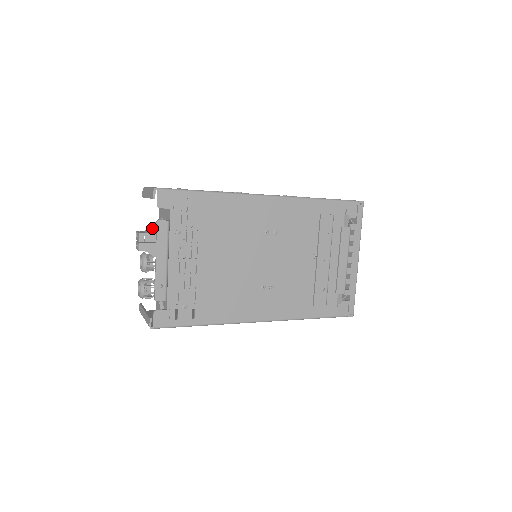
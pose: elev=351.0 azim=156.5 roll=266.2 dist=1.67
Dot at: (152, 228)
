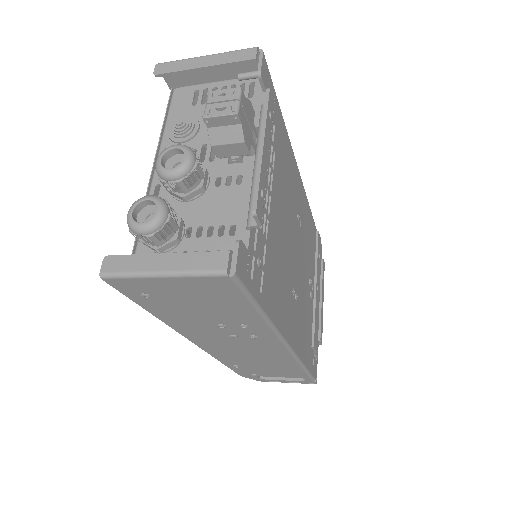
Dot at: occluded
